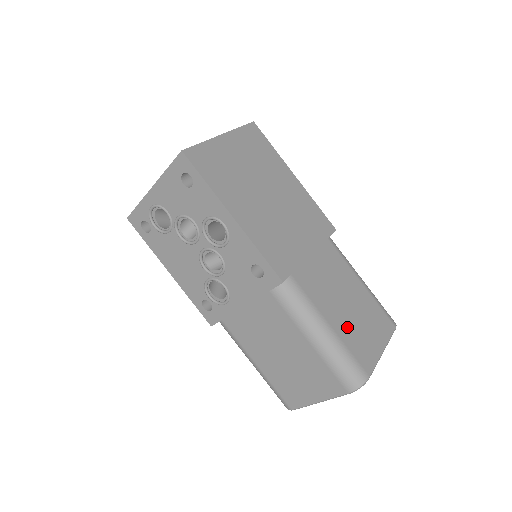
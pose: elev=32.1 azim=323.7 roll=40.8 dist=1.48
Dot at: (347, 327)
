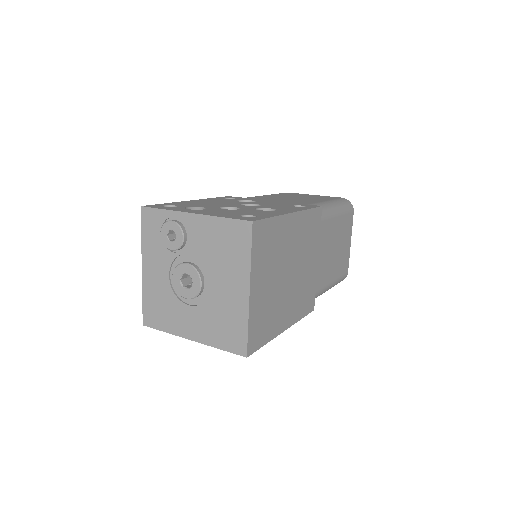
Dot at: (337, 266)
